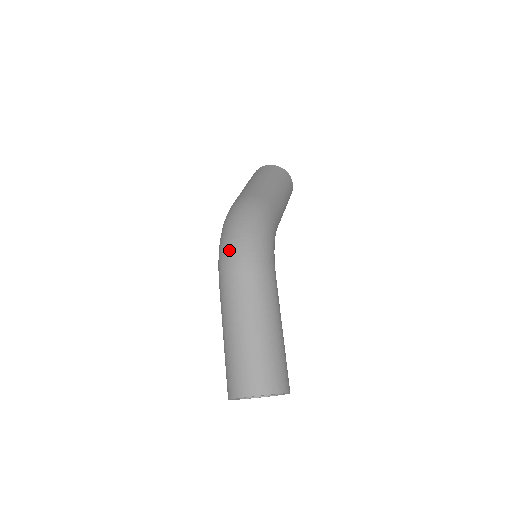
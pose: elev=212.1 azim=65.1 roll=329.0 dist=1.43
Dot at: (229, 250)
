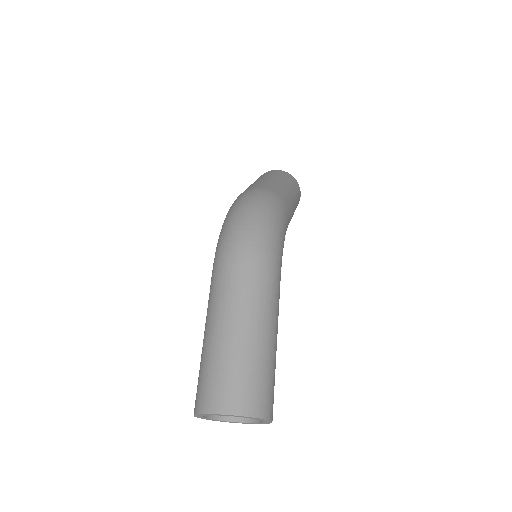
Dot at: (236, 235)
